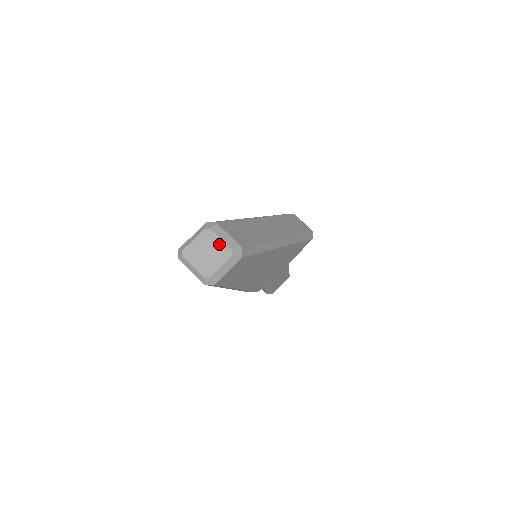
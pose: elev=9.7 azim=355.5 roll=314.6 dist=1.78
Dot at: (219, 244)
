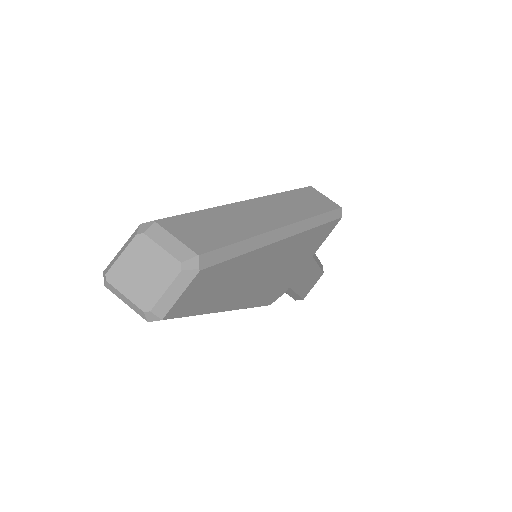
Dot at: (160, 255)
